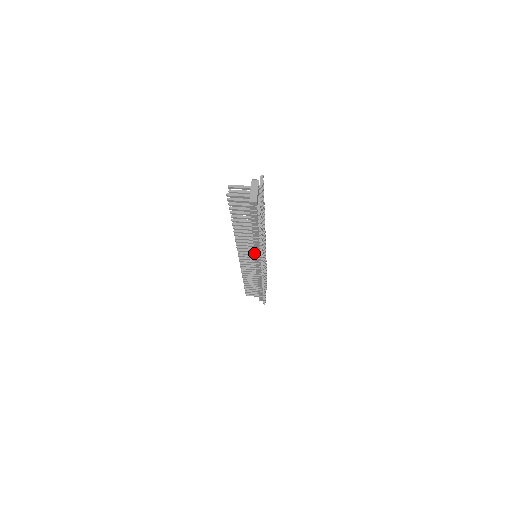
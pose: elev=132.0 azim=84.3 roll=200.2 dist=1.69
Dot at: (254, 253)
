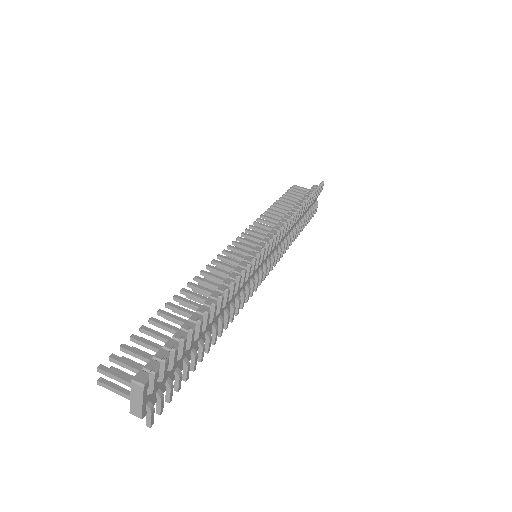
Dot at: occluded
